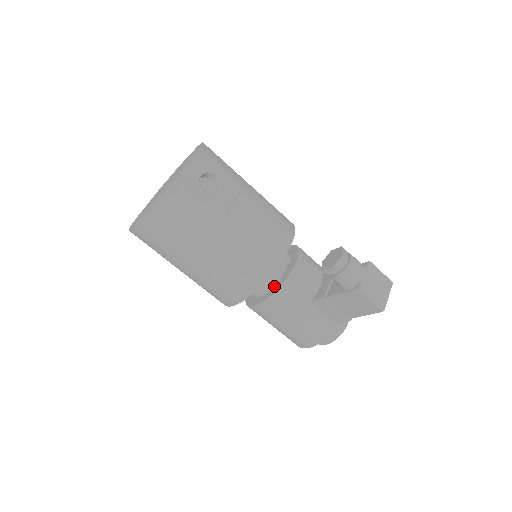
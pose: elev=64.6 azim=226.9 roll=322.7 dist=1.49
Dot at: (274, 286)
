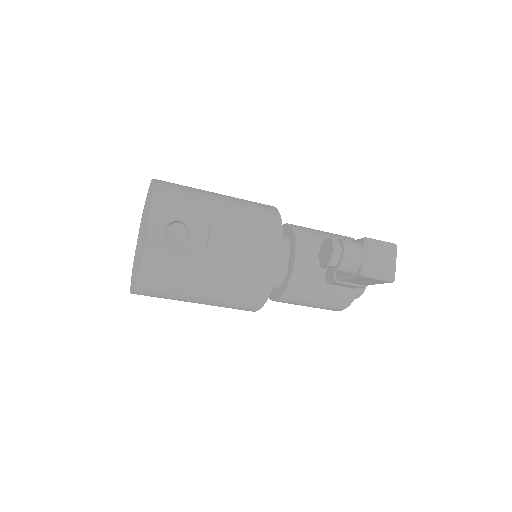
Dot at: (283, 280)
